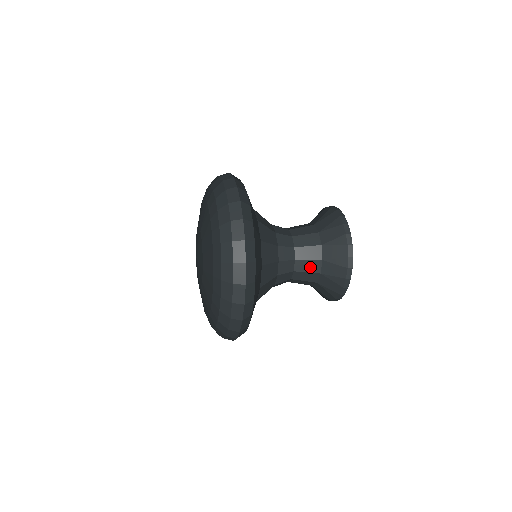
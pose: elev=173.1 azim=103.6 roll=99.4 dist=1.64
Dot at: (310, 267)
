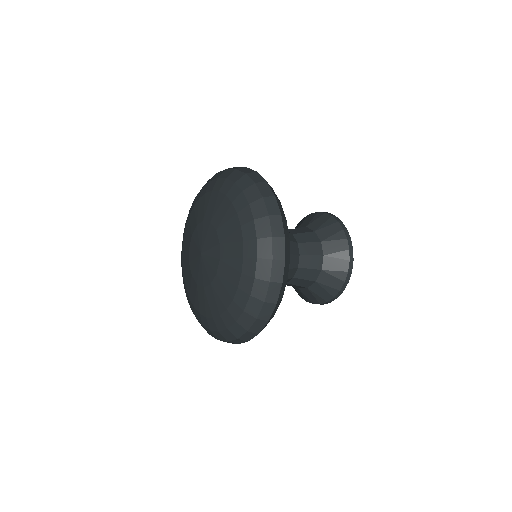
Dot at: (313, 263)
